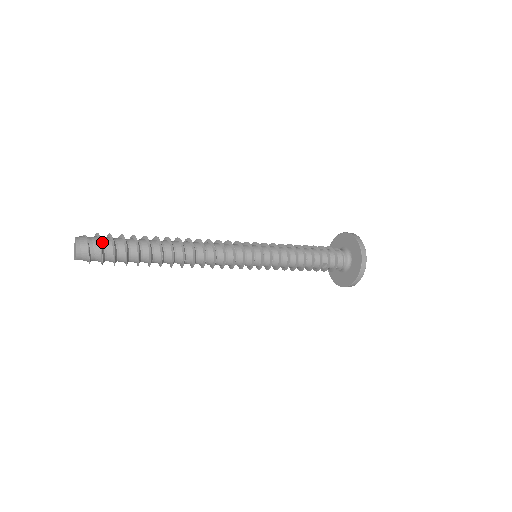
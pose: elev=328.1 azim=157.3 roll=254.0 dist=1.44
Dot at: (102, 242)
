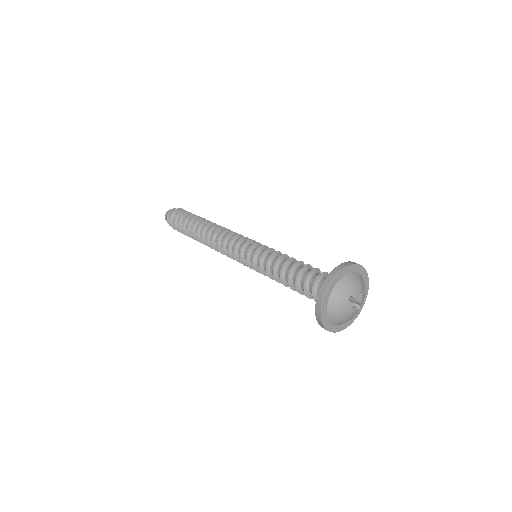
Dot at: (173, 219)
